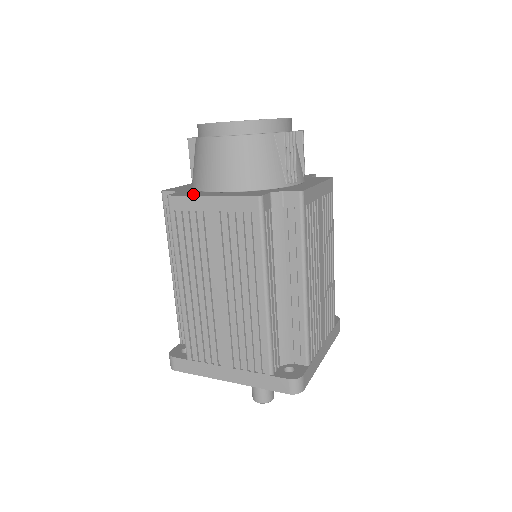
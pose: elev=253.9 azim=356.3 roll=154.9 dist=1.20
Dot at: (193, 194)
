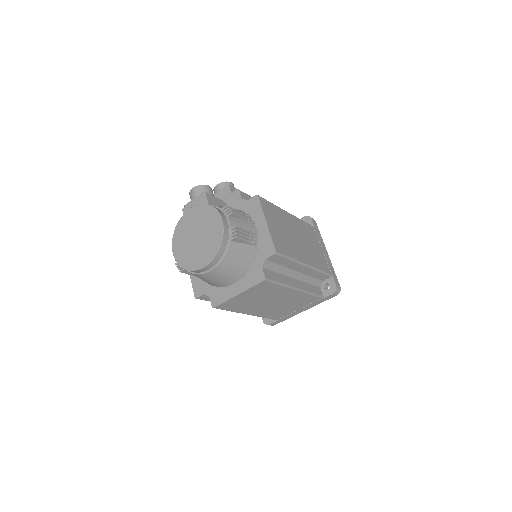
Dot at: (225, 297)
